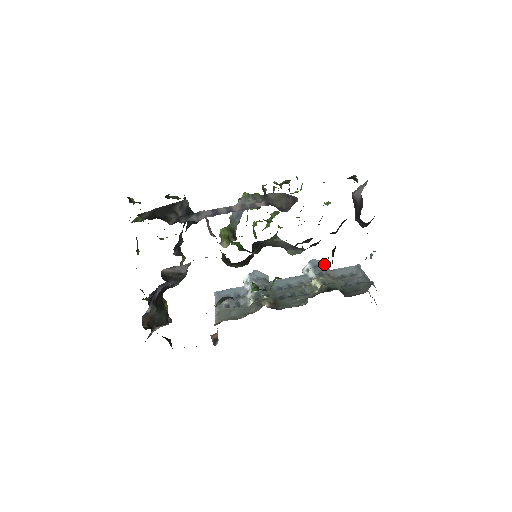
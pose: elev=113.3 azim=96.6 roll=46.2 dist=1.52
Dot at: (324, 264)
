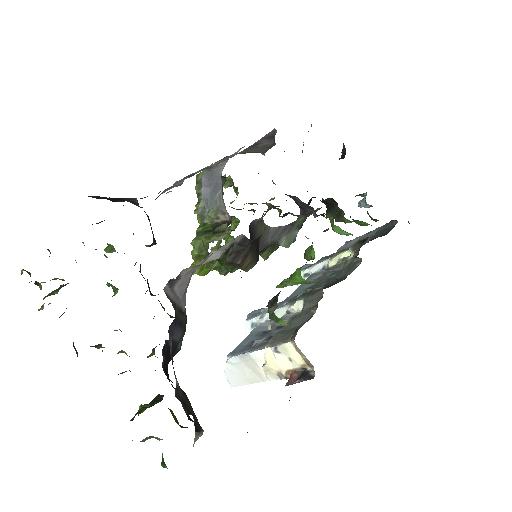
Dot at: occluded
